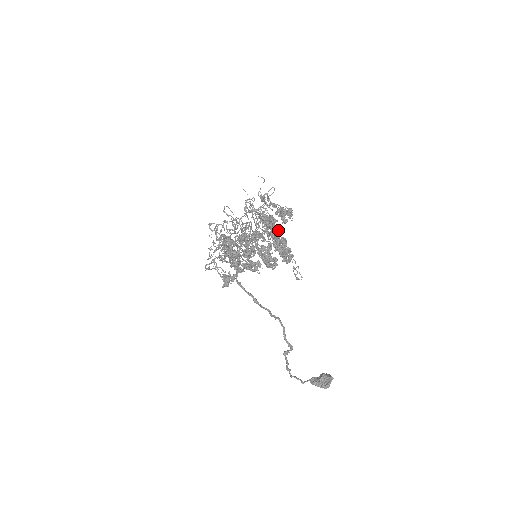
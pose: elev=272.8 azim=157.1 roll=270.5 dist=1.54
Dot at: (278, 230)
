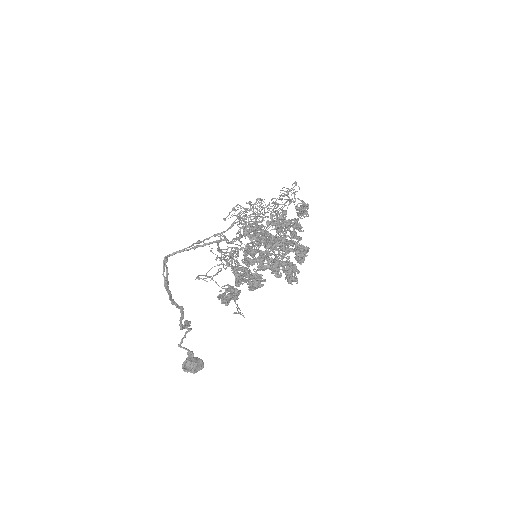
Dot at: (275, 272)
